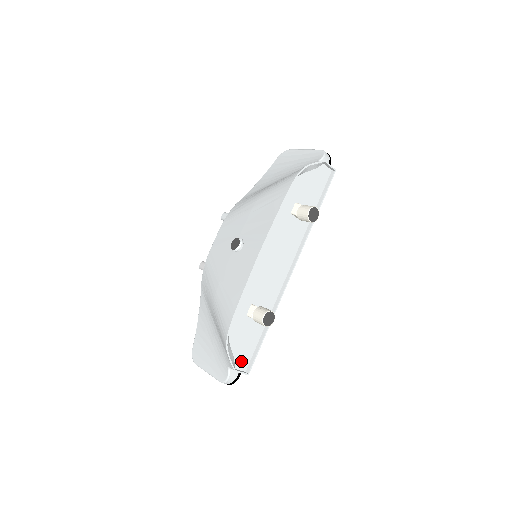
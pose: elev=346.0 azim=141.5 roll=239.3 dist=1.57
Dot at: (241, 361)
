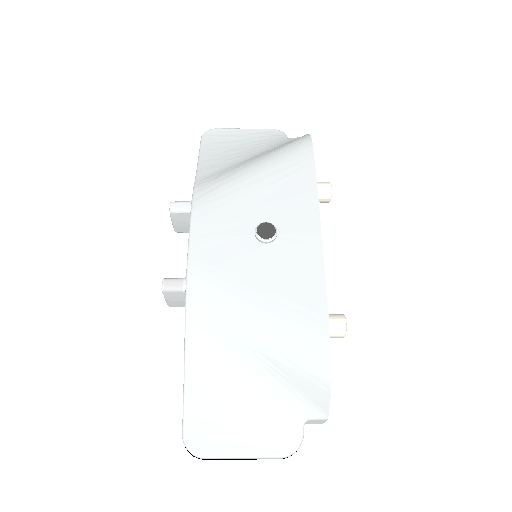
Dot at: occluded
